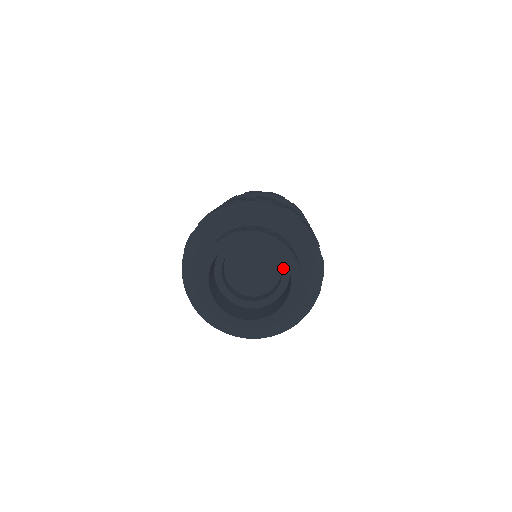
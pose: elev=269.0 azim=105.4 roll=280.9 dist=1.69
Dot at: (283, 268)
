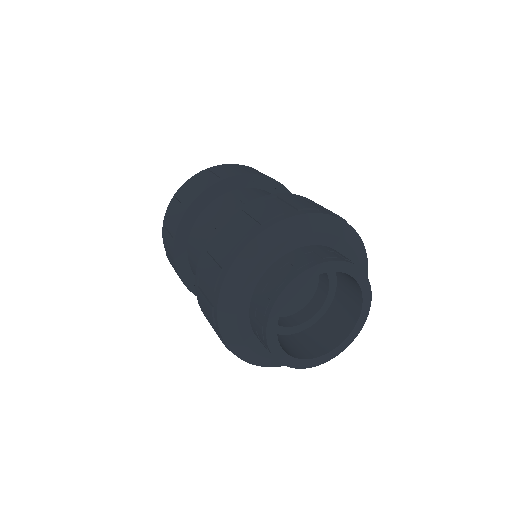
Dot at: occluded
